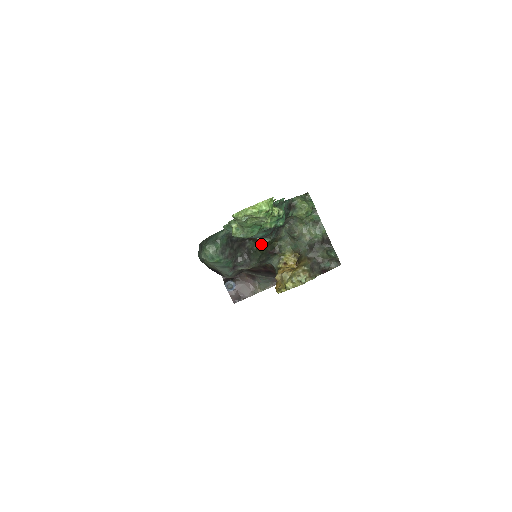
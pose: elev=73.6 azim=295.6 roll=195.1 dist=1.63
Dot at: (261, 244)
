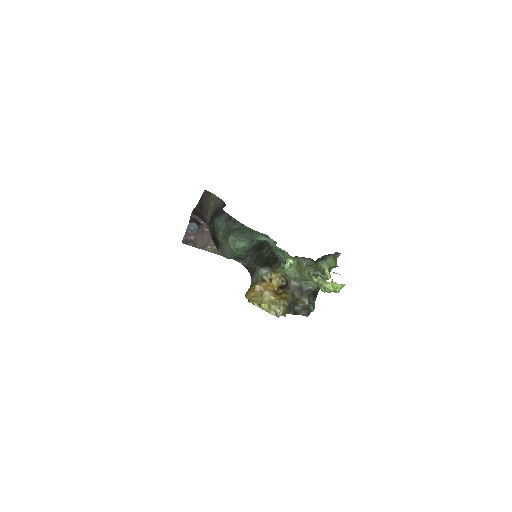
Dot at: (271, 255)
